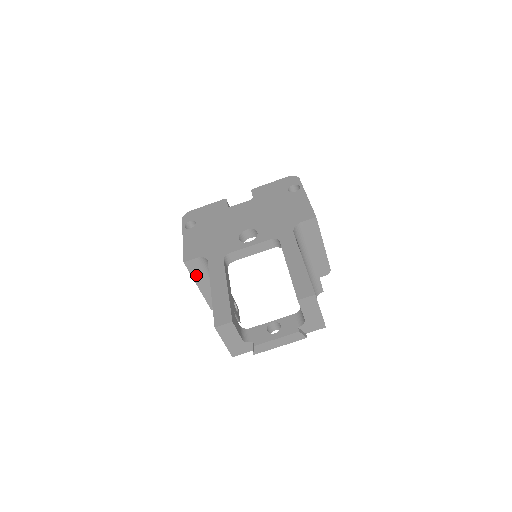
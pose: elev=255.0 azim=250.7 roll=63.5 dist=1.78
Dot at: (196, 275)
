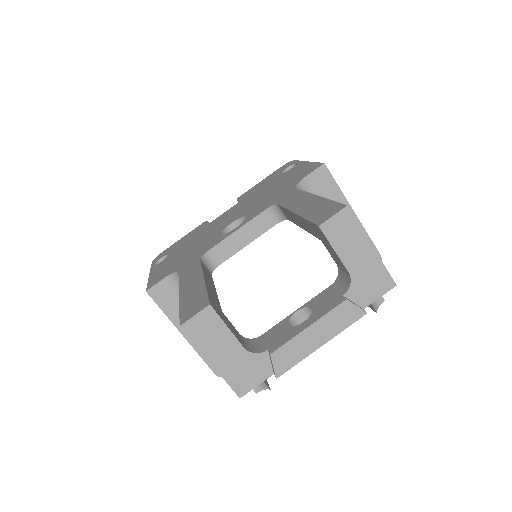
Dot at: (172, 312)
